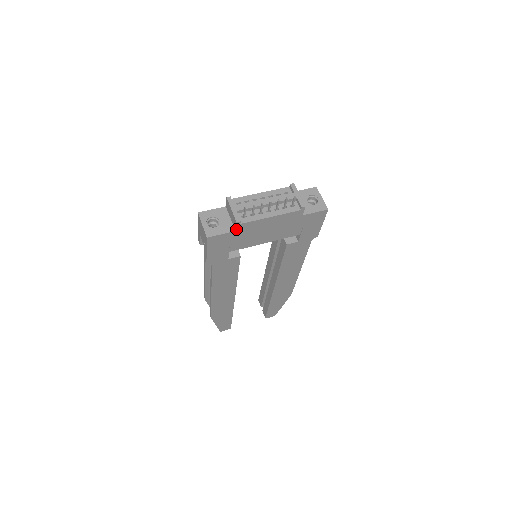
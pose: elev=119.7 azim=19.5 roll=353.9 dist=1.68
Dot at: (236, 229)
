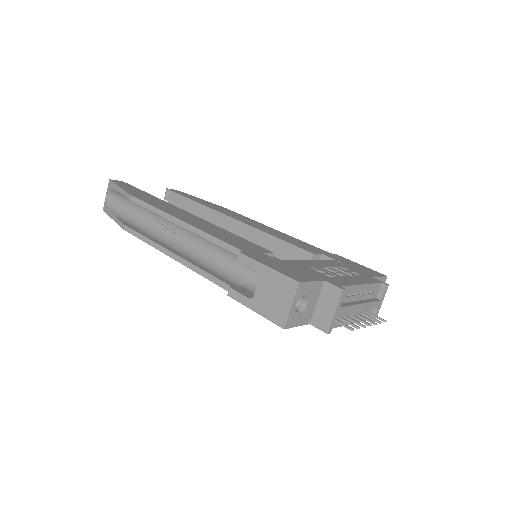
Dot at: (313, 325)
